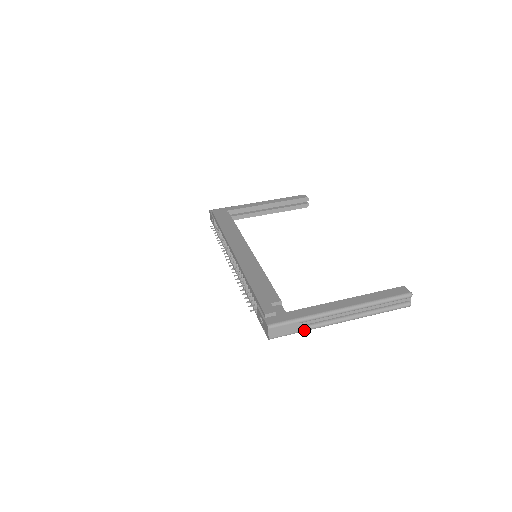
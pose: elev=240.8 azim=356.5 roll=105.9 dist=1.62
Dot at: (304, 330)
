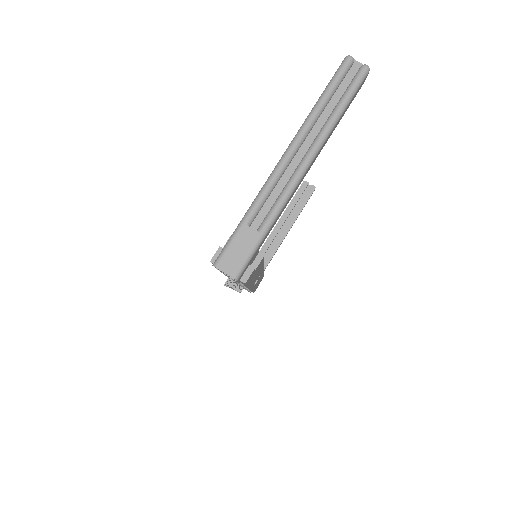
Dot at: (265, 226)
